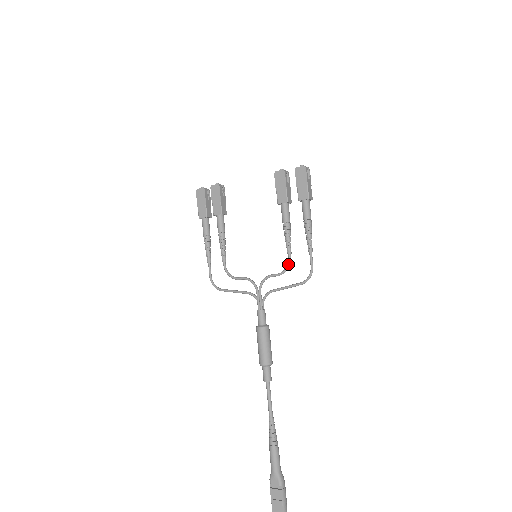
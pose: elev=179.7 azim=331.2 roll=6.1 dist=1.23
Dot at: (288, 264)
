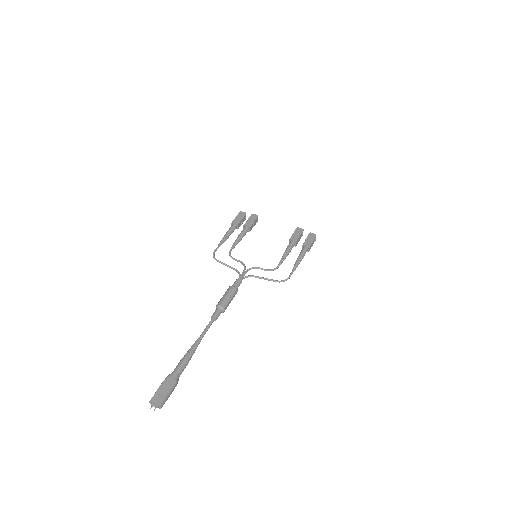
Dot at: (276, 268)
